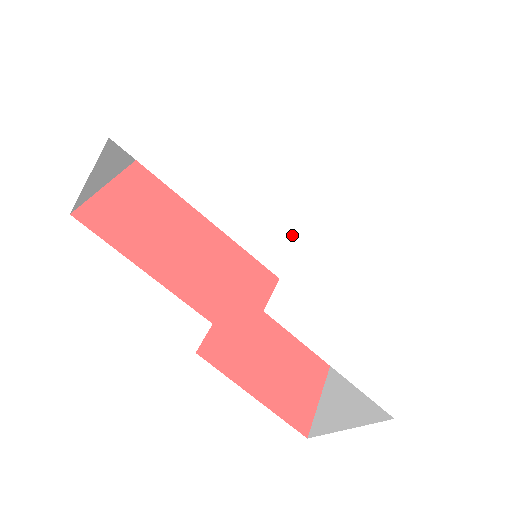
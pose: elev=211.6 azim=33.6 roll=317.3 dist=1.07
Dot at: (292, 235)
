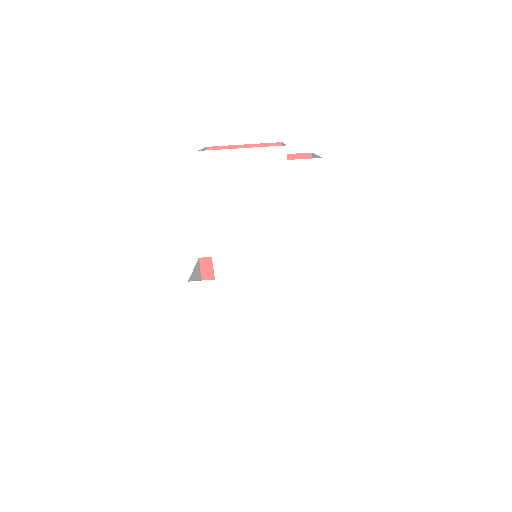
Dot at: (252, 271)
